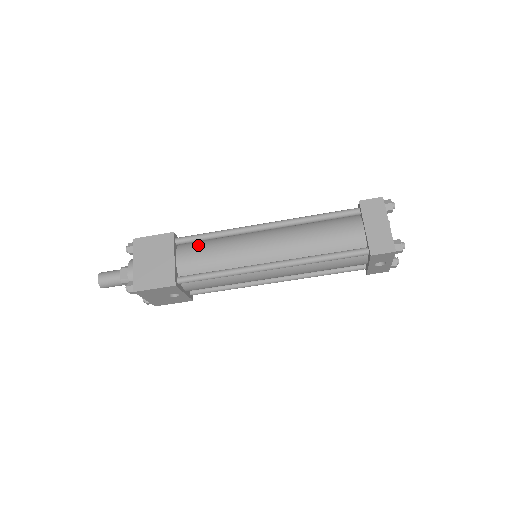
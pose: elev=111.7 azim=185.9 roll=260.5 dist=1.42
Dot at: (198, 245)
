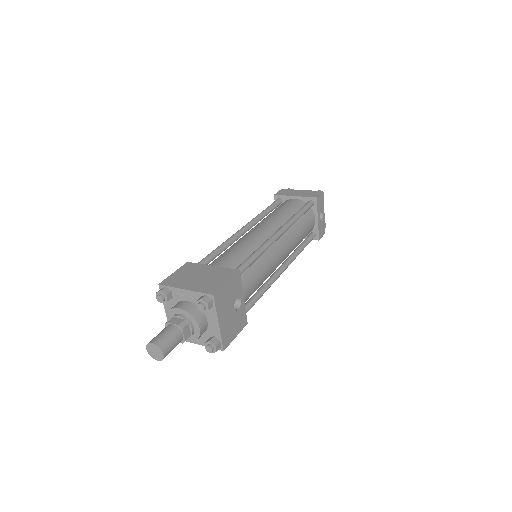
Dot at: (215, 259)
